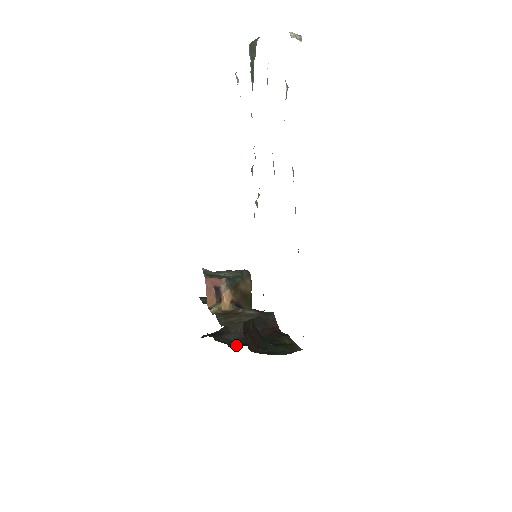
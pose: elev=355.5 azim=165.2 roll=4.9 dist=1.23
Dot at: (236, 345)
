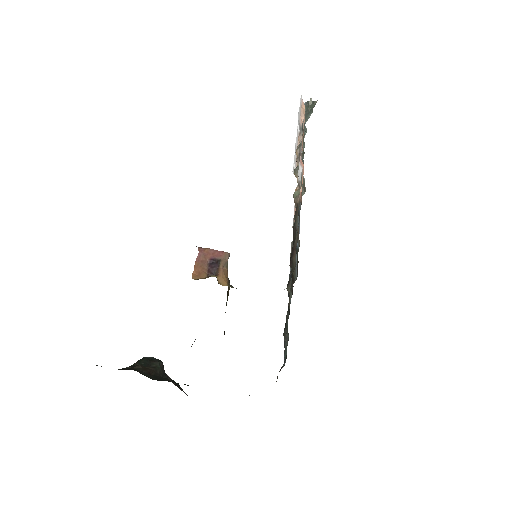
Dot at: occluded
